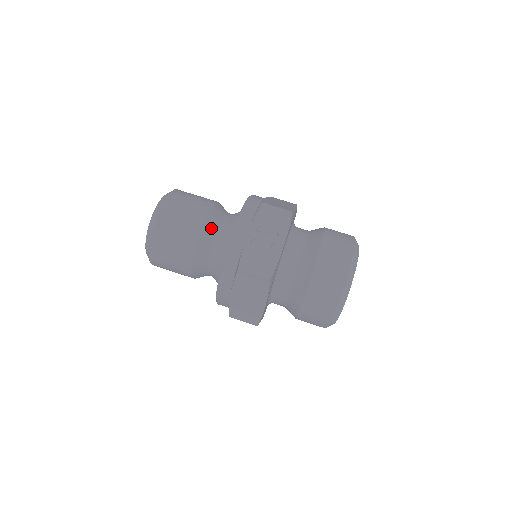
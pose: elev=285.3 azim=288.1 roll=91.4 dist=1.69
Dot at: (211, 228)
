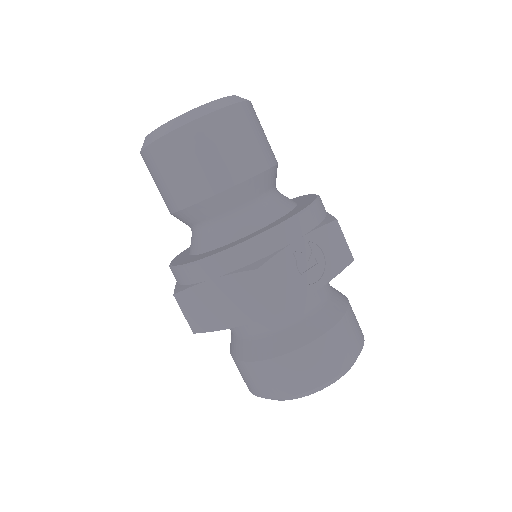
Dot at: (257, 187)
